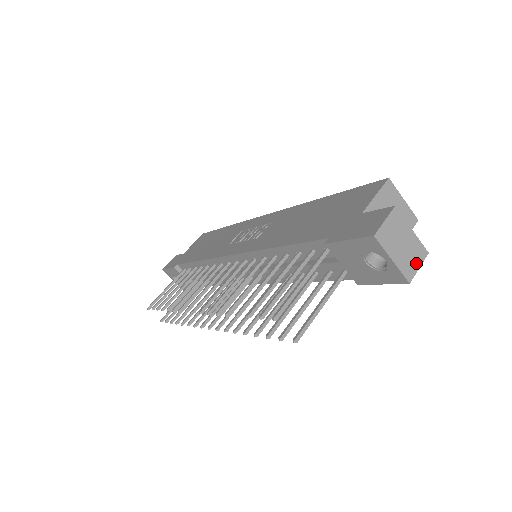
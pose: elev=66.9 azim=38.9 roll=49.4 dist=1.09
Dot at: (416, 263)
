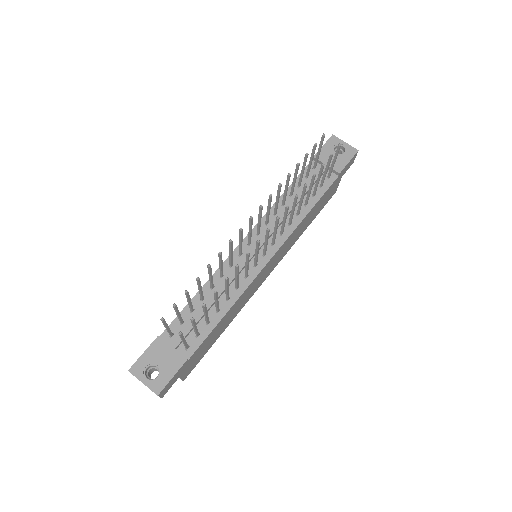
Dot at: occluded
